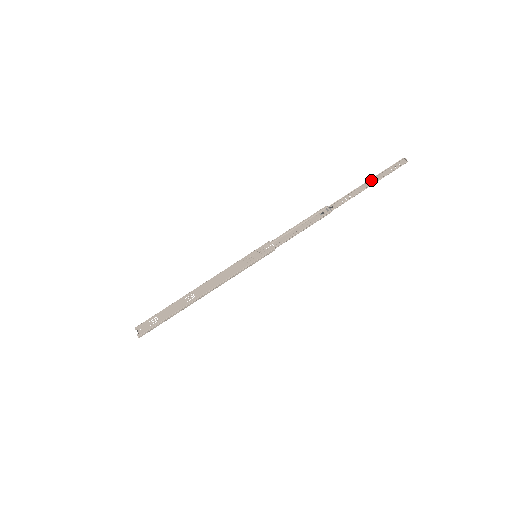
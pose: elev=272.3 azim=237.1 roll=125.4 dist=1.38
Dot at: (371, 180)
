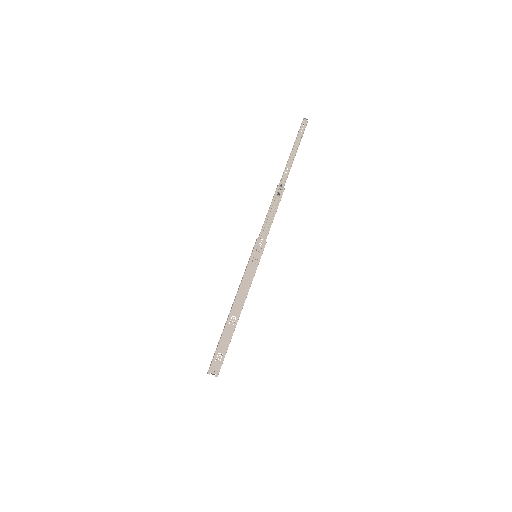
Dot at: (293, 148)
